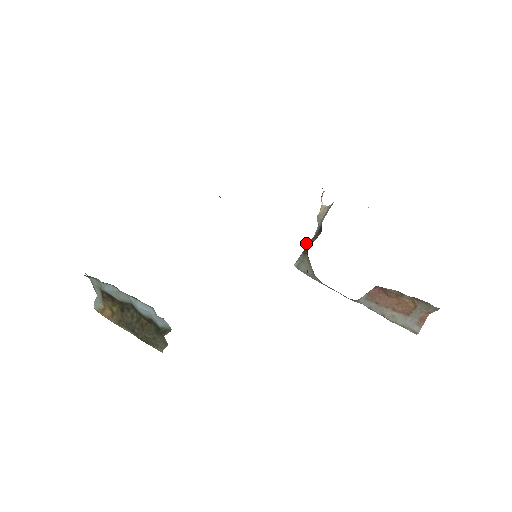
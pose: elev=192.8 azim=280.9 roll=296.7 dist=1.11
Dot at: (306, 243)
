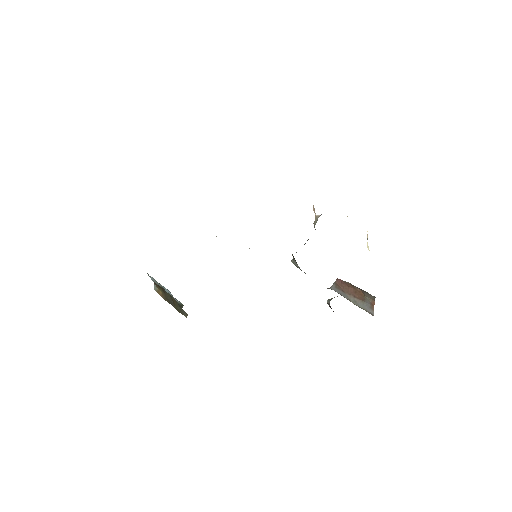
Dot at: occluded
